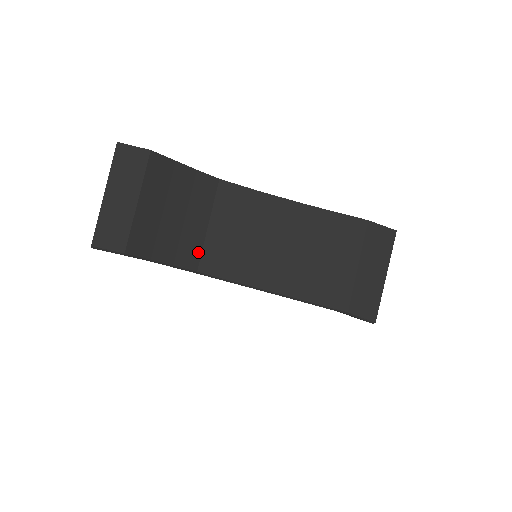
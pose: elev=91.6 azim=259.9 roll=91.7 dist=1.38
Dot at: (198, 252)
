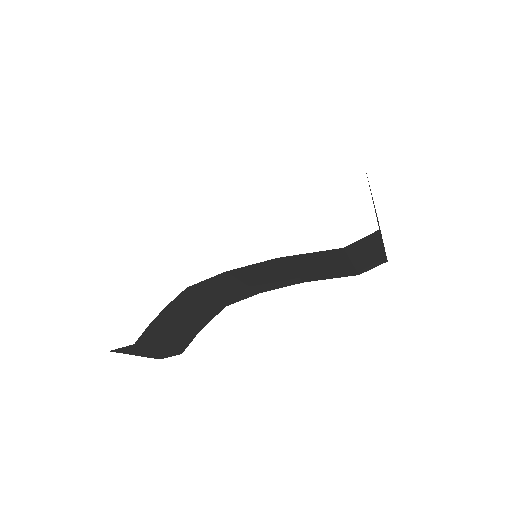
Dot at: (217, 305)
